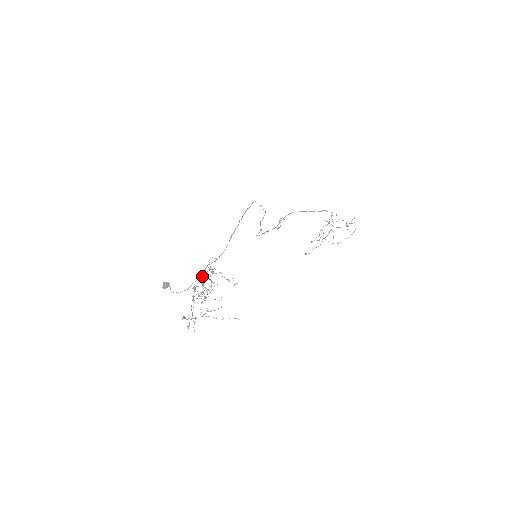
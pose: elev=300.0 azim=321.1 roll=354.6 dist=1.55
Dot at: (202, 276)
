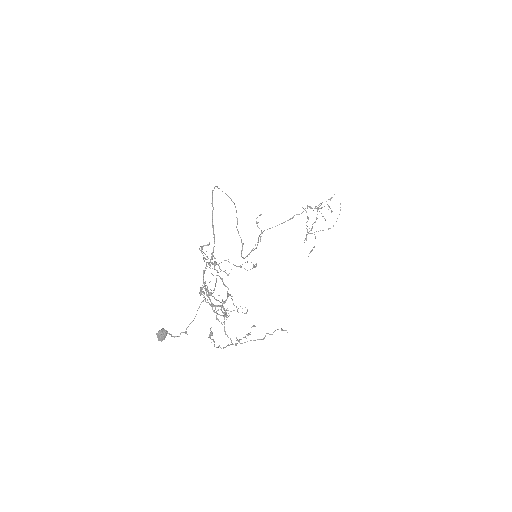
Dot at: (203, 258)
